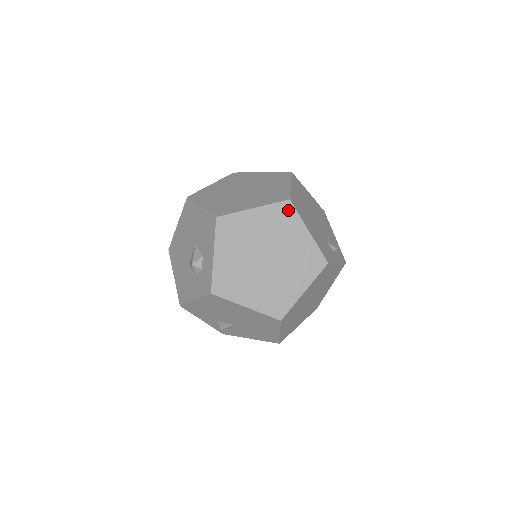
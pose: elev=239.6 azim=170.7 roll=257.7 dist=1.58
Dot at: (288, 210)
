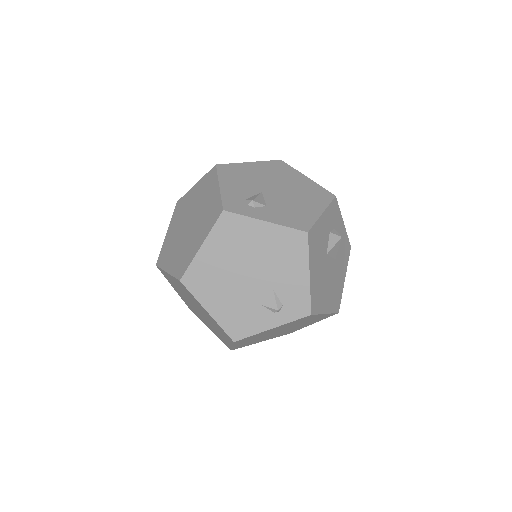
Dot at: (185, 288)
